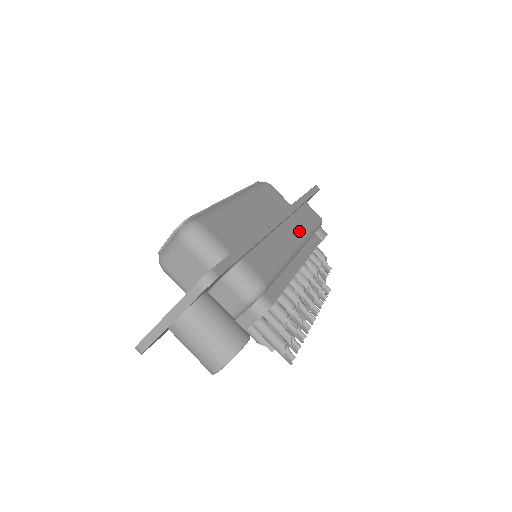
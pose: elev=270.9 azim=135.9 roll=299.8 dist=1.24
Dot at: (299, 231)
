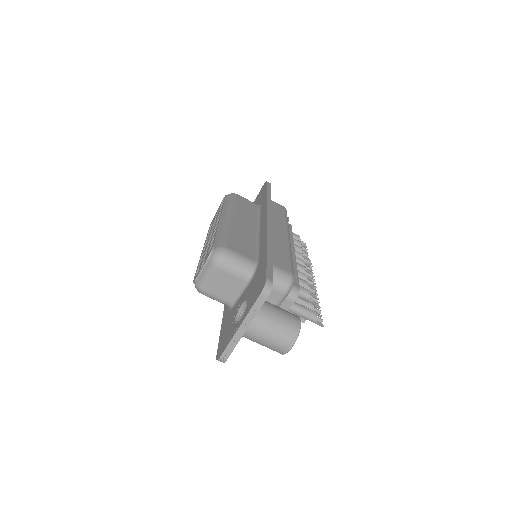
Dot at: (281, 225)
